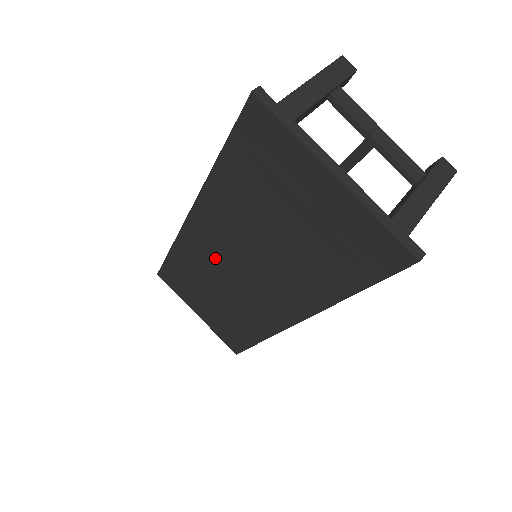
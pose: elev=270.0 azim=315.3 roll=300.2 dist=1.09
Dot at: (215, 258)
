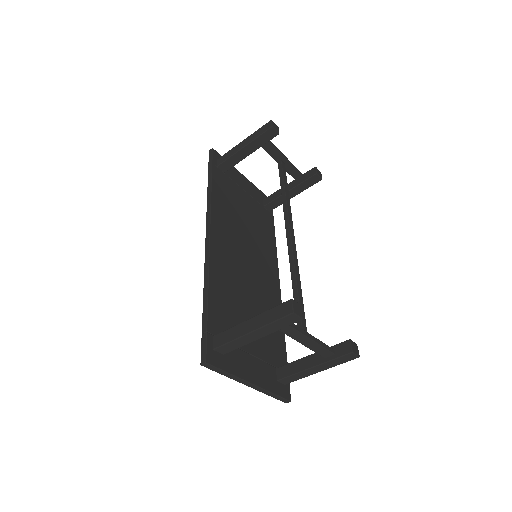
Dot at: occluded
